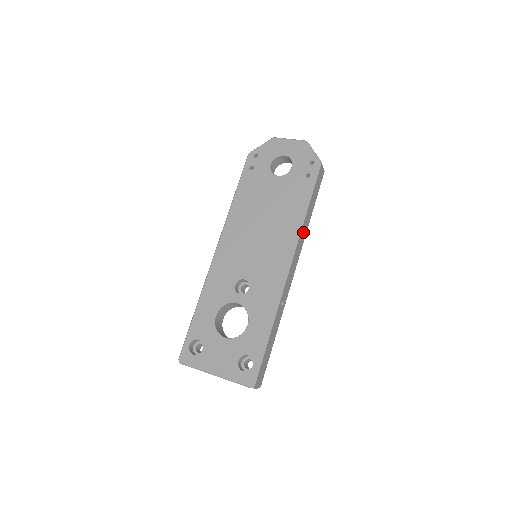
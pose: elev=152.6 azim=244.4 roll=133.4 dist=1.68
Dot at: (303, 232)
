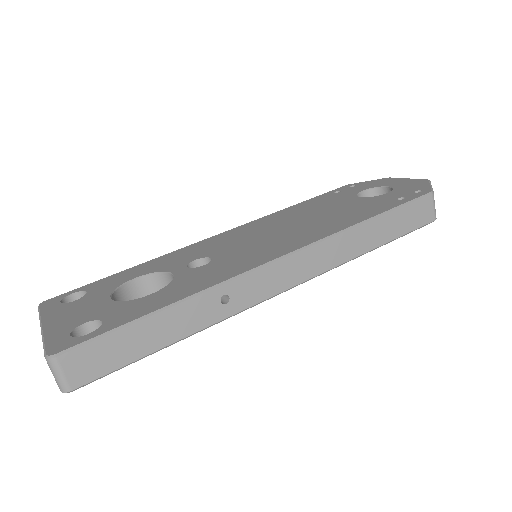
Dot at: (342, 246)
